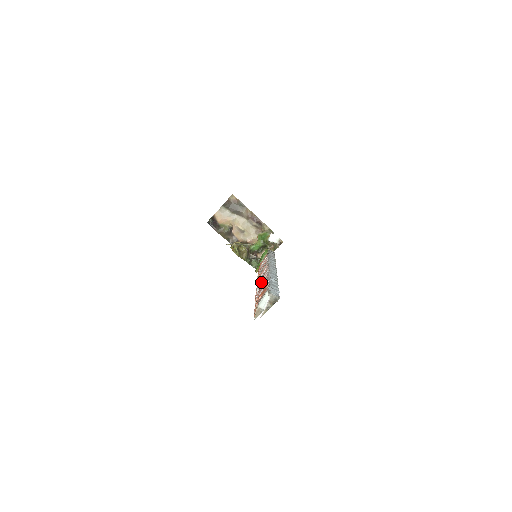
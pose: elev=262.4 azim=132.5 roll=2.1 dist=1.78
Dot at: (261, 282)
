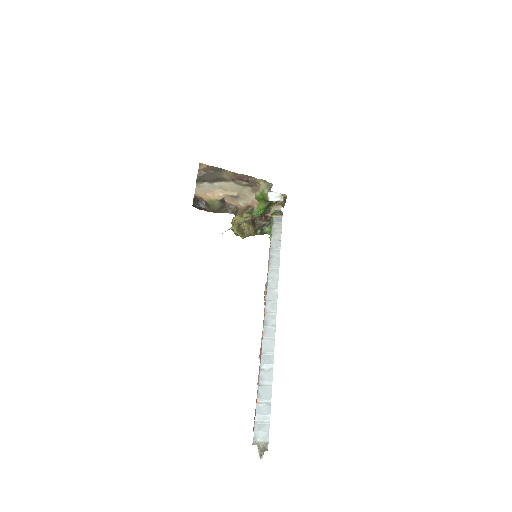
Dot at: (261, 341)
